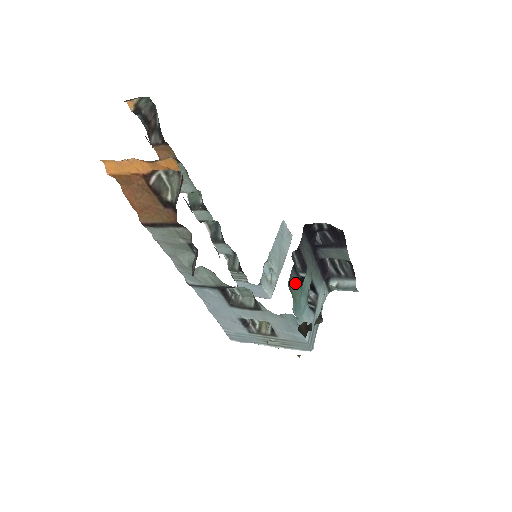
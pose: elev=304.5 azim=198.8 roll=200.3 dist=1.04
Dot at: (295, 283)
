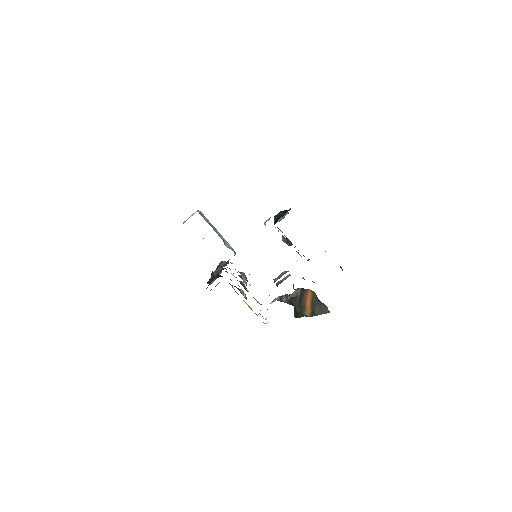
Dot at: occluded
